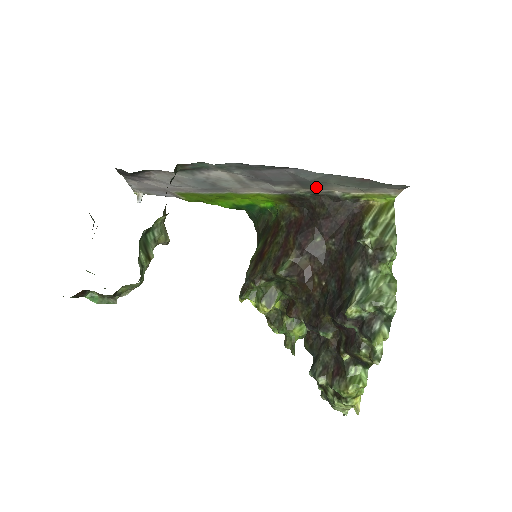
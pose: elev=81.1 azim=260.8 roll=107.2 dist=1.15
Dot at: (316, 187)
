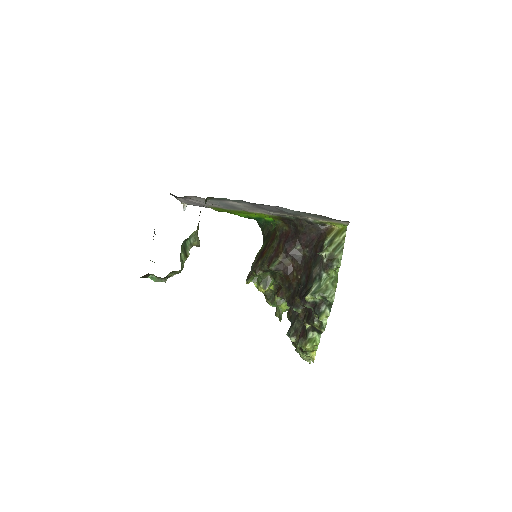
Dot at: (296, 215)
